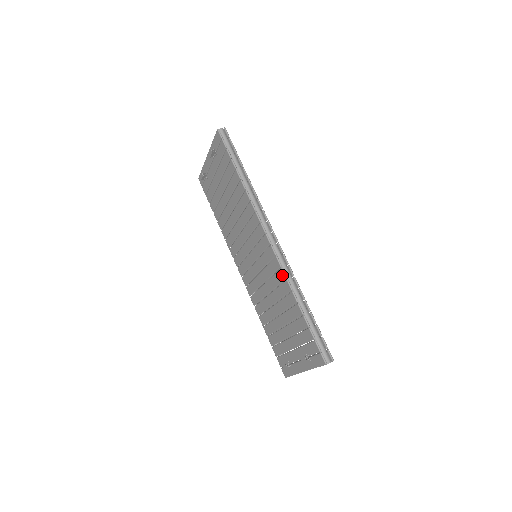
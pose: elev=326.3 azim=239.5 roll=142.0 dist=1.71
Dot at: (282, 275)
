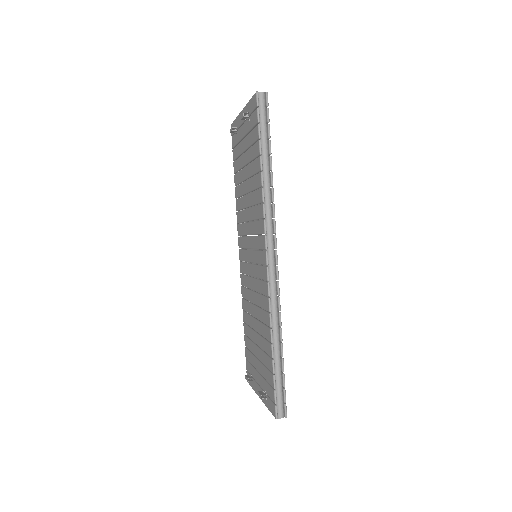
Dot at: (267, 305)
